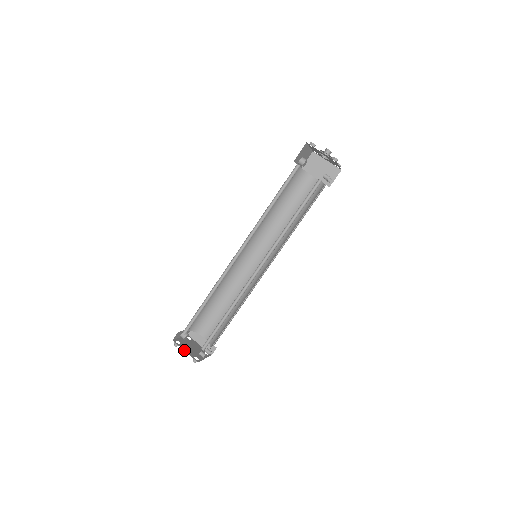
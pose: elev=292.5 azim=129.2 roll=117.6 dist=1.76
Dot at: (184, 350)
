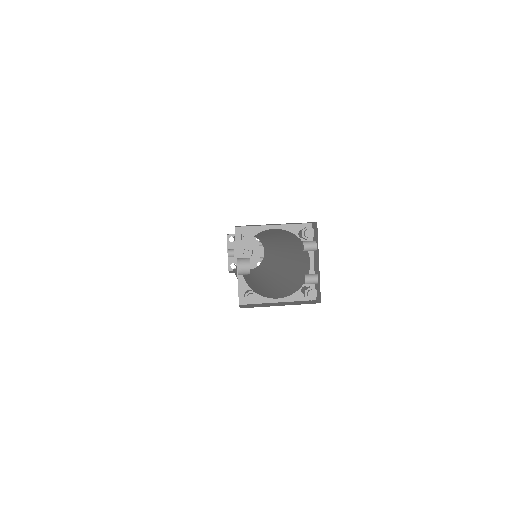
Dot at: occluded
